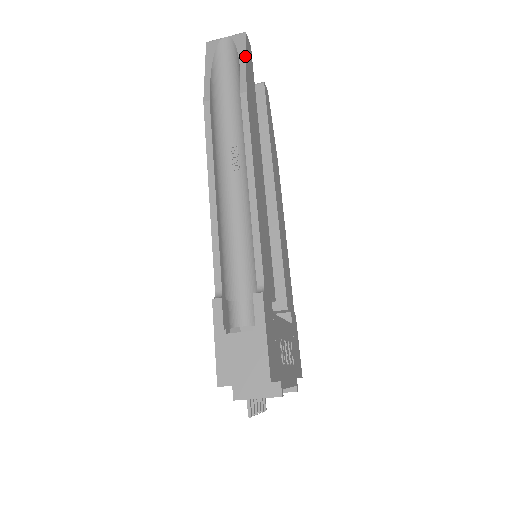
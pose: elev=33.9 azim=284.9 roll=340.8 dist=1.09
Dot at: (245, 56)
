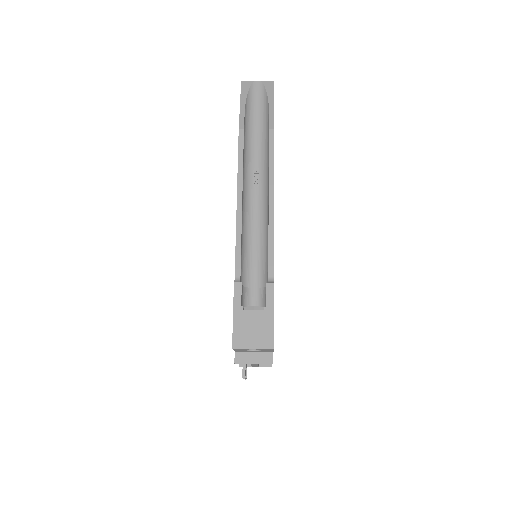
Dot at: (273, 100)
